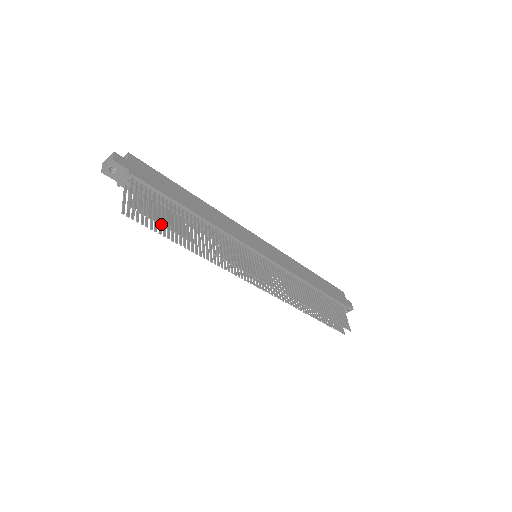
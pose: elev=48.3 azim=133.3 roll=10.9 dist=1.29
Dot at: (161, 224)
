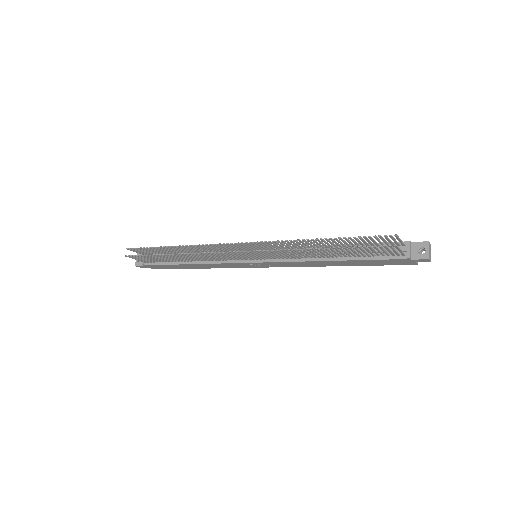
Dot at: (146, 248)
